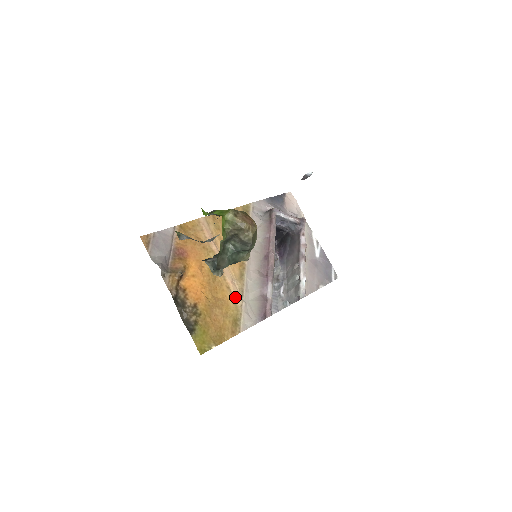
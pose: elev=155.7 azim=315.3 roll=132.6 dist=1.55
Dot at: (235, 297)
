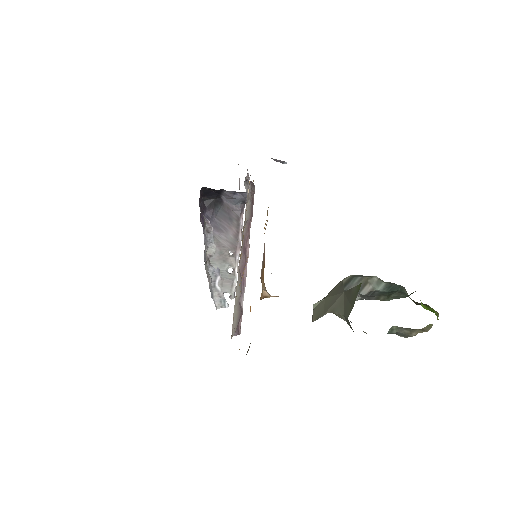
Dot at: occluded
